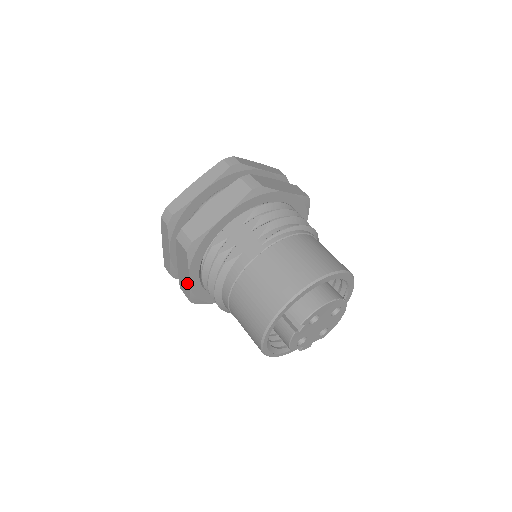
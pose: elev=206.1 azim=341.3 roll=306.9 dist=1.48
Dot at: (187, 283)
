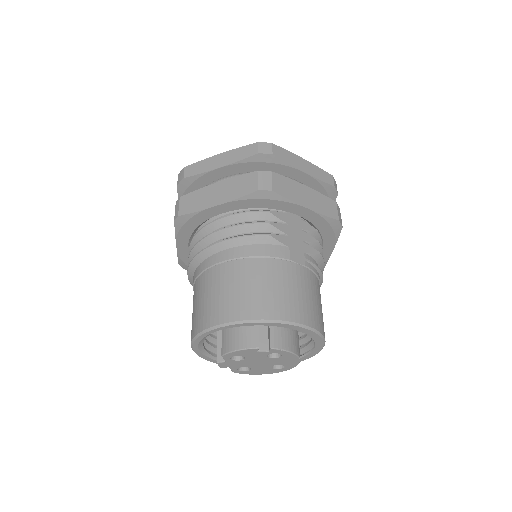
Dot at: (206, 204)
